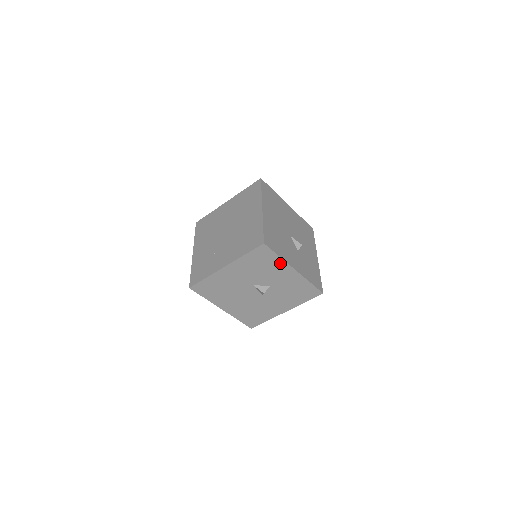
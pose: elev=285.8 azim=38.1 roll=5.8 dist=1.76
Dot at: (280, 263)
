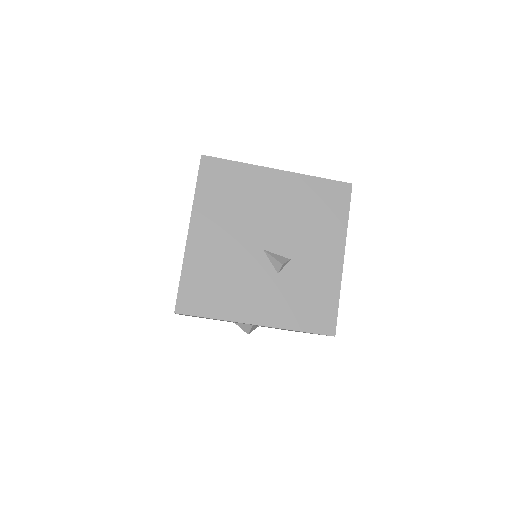
Dot at: (226, 320)
